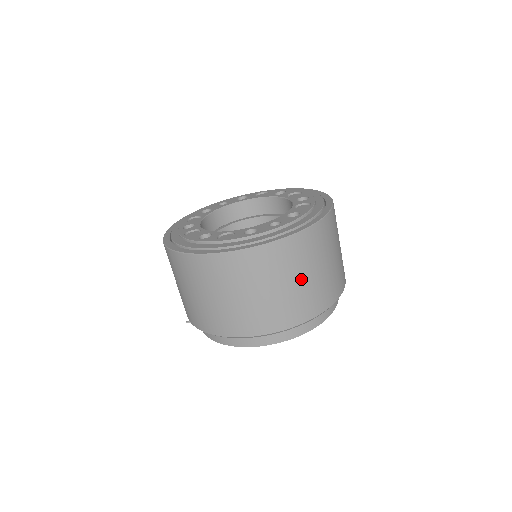
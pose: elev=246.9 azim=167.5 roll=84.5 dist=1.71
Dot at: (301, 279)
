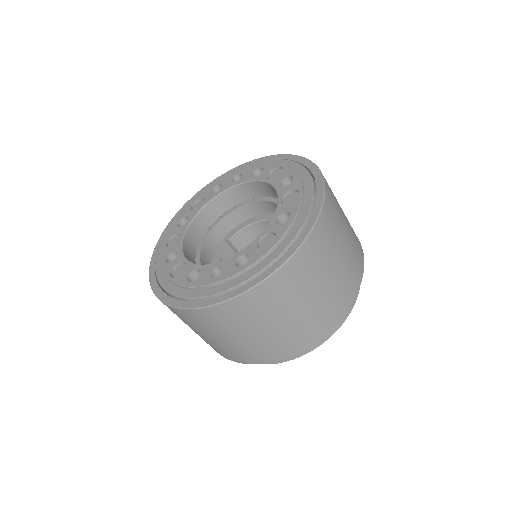
Dot at: (243, 336)
